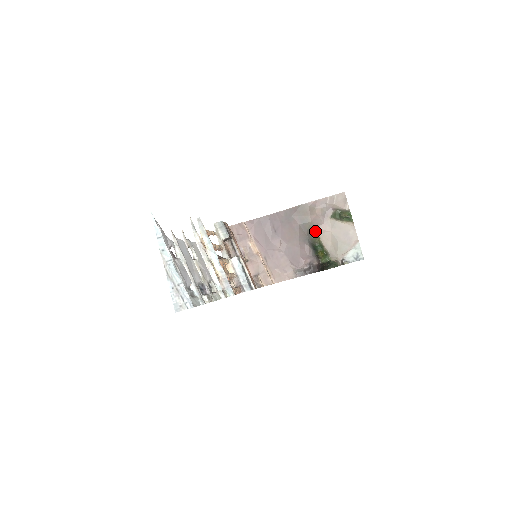
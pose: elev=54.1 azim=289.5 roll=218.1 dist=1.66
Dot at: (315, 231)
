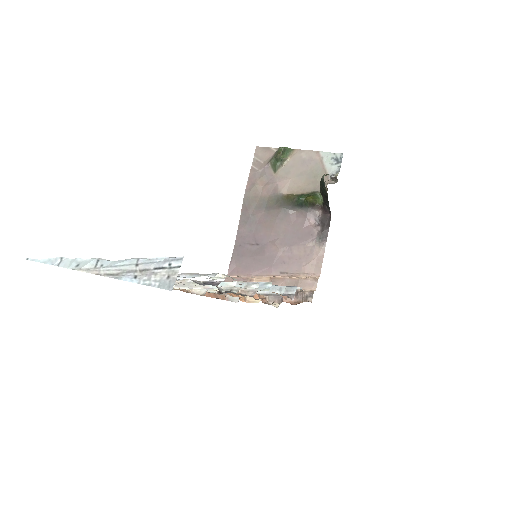
Dot at: (281, 196)
